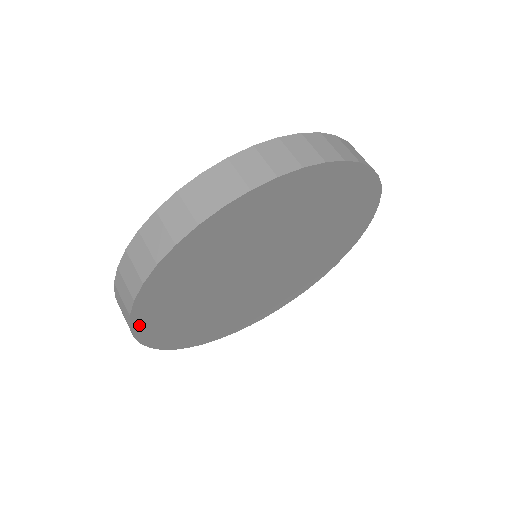
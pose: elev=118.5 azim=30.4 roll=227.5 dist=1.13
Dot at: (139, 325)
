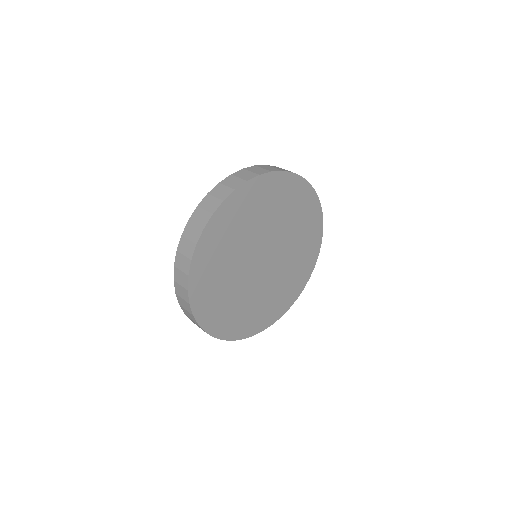
Dot at: (218, 333)
